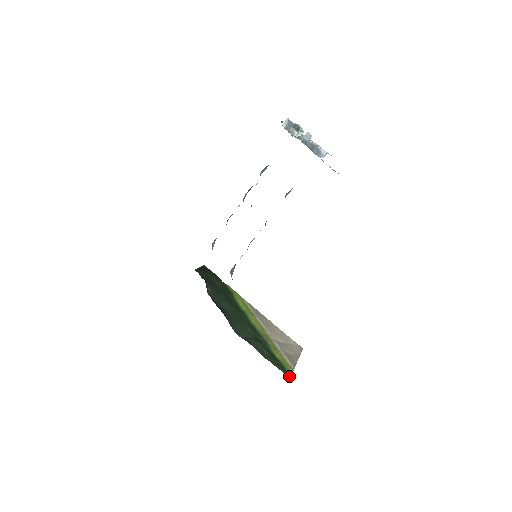
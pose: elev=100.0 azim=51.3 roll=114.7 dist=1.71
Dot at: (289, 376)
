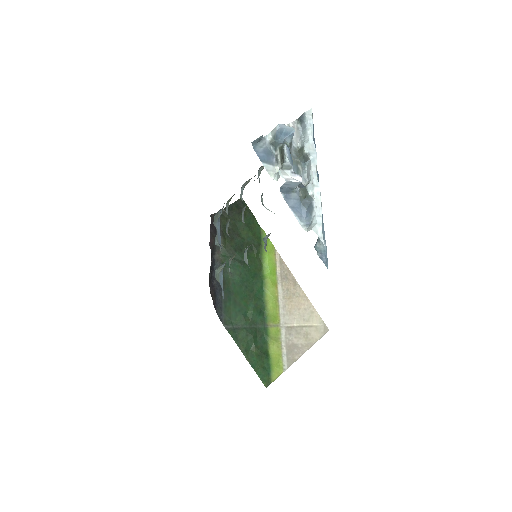
Dot at: (268, 383)
